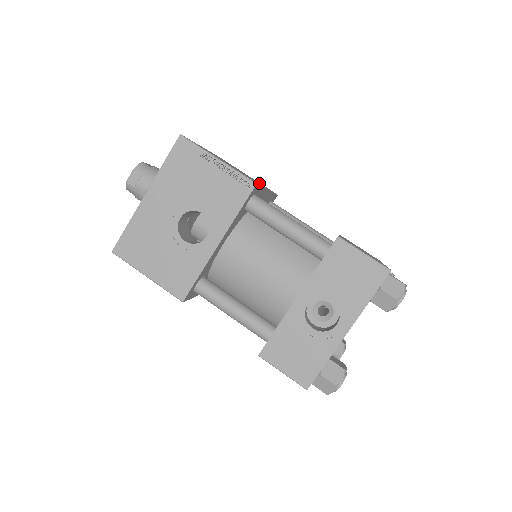
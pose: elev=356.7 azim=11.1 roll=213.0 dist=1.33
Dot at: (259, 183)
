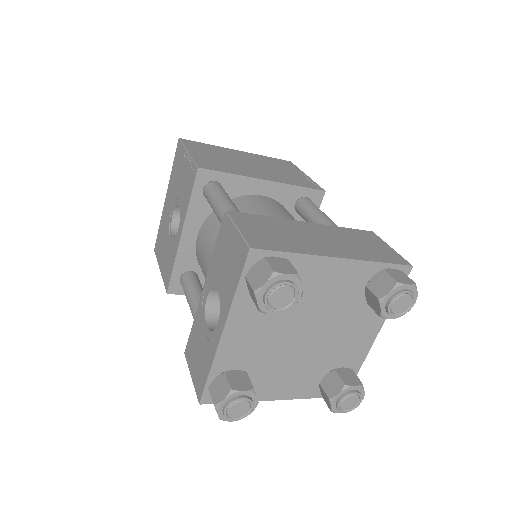
Dot at: (282, 177)
